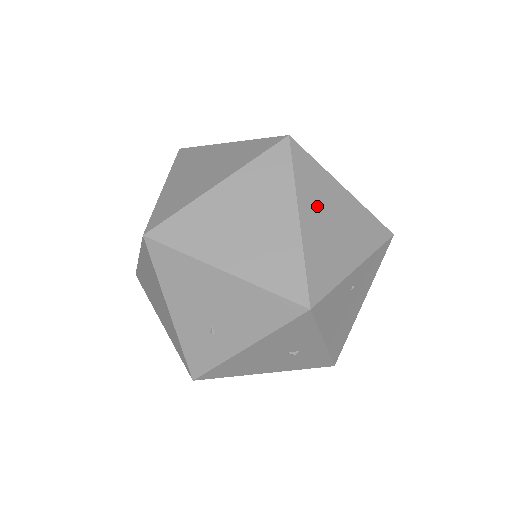
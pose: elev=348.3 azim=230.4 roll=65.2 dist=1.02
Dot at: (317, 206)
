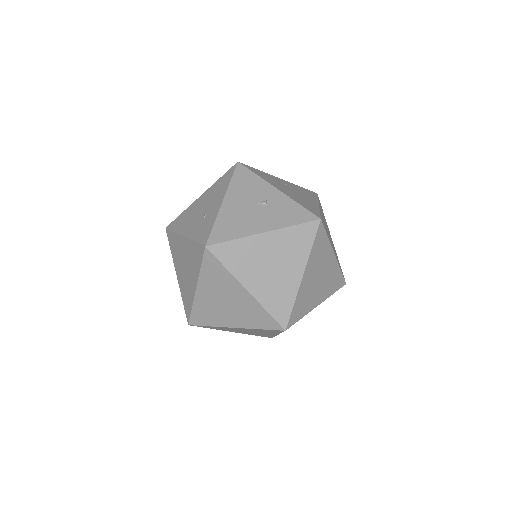
Dot at: occluded
